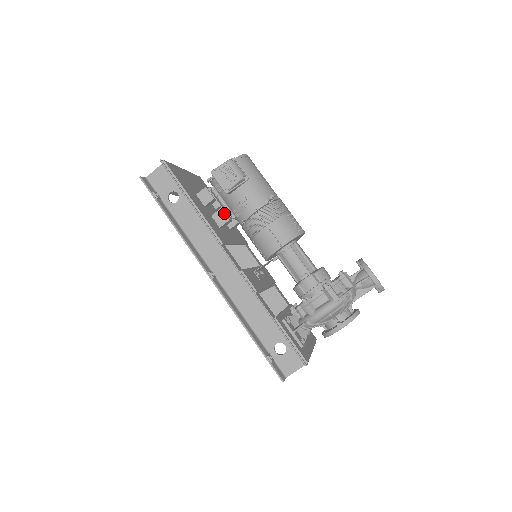
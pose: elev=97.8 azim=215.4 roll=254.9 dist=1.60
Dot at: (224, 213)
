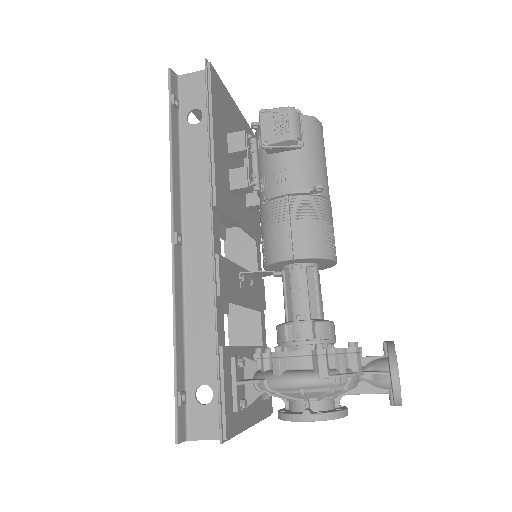
Dot at: (247, 174)
